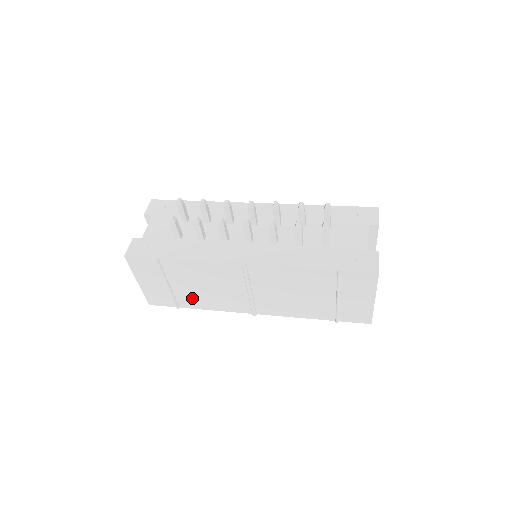
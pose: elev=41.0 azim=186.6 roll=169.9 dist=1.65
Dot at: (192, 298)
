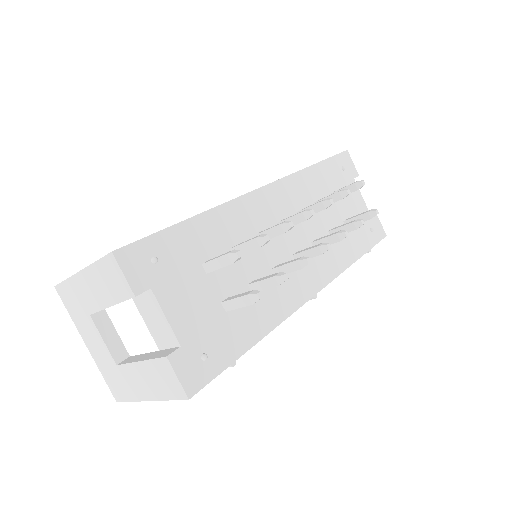
Dot at: occluded
